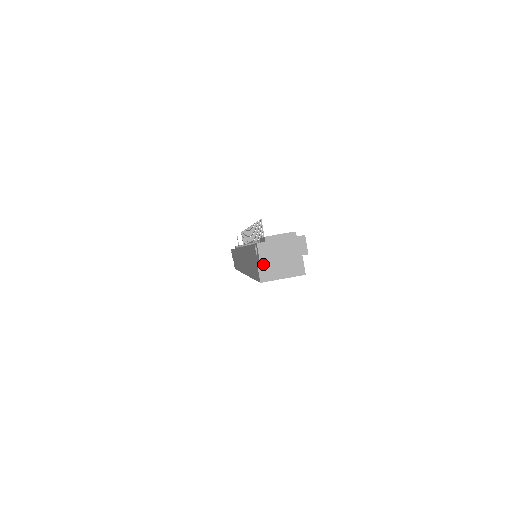
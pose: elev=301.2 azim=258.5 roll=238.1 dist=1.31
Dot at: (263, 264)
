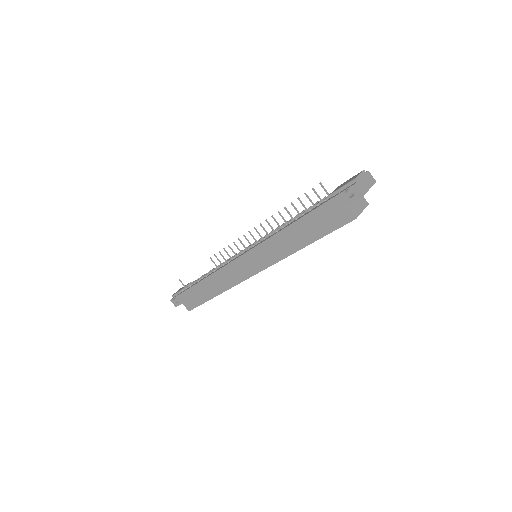
Dot at: (350, 206)
